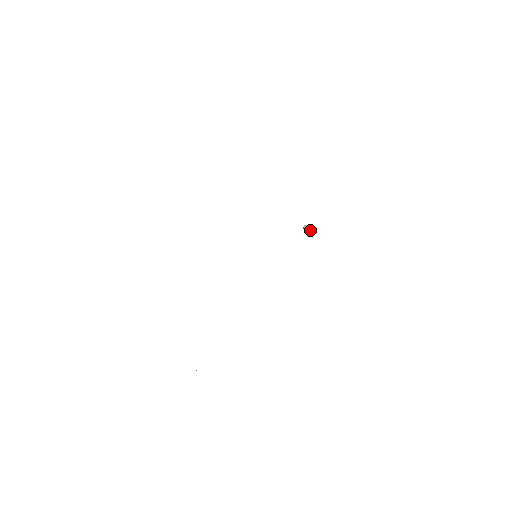
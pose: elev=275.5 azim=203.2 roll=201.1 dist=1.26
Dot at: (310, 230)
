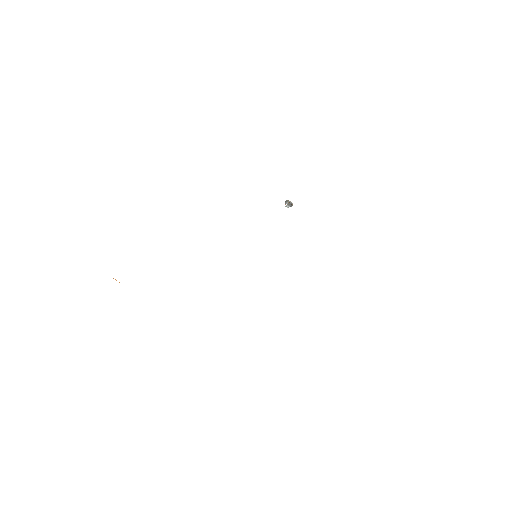
Dot at: occluded
